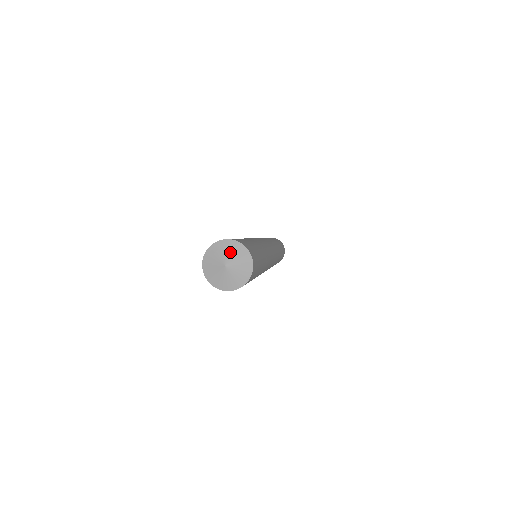
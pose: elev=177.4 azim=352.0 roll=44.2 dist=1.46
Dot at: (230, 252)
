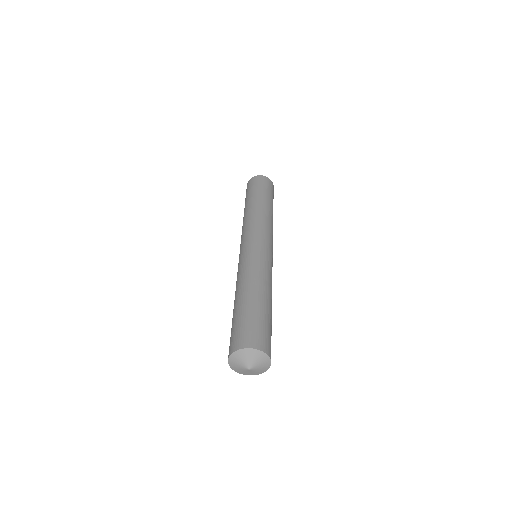
Dot at: (260, 363)
